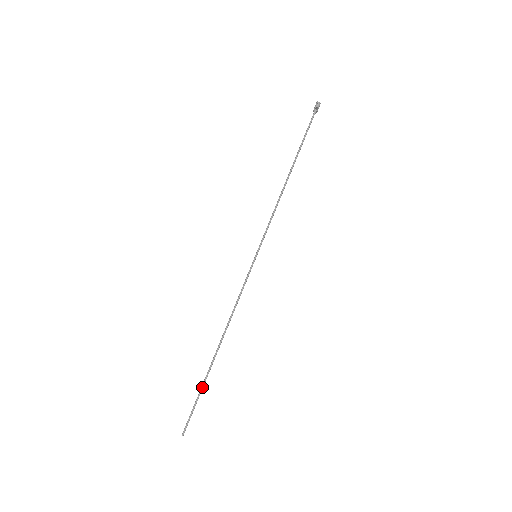
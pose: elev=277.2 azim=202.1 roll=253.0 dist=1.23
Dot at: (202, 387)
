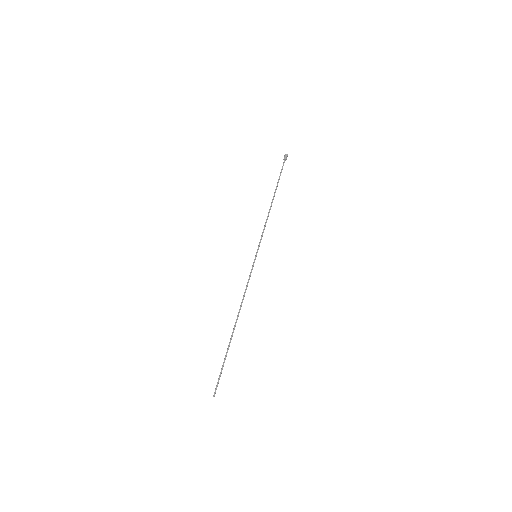
Dot at: (226, 356)
